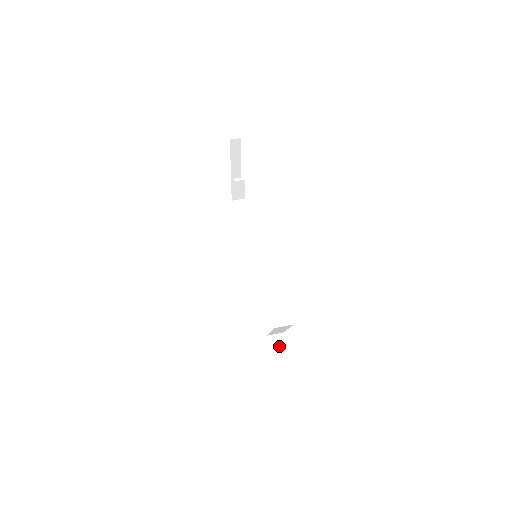
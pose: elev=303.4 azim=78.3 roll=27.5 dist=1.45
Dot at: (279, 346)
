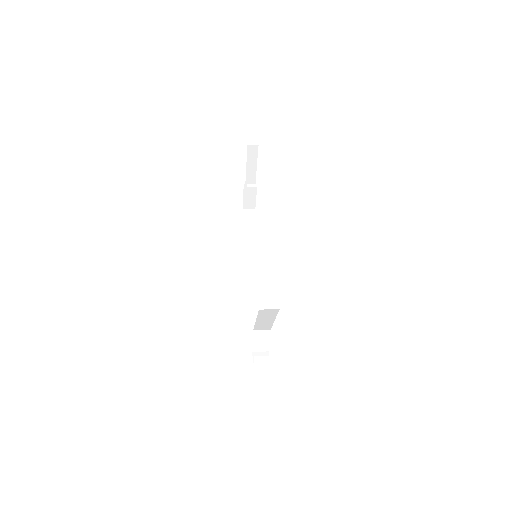
Dot at: (265, 347)
